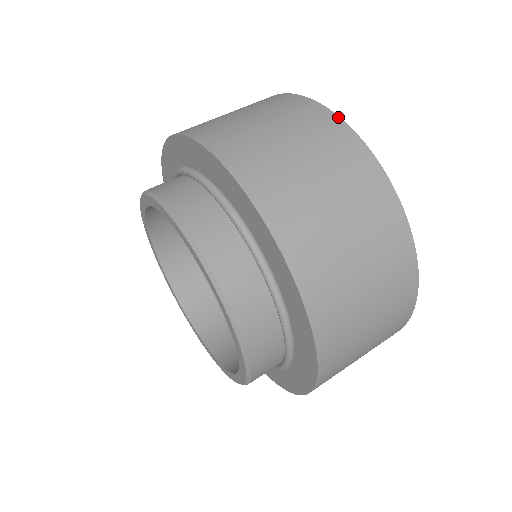
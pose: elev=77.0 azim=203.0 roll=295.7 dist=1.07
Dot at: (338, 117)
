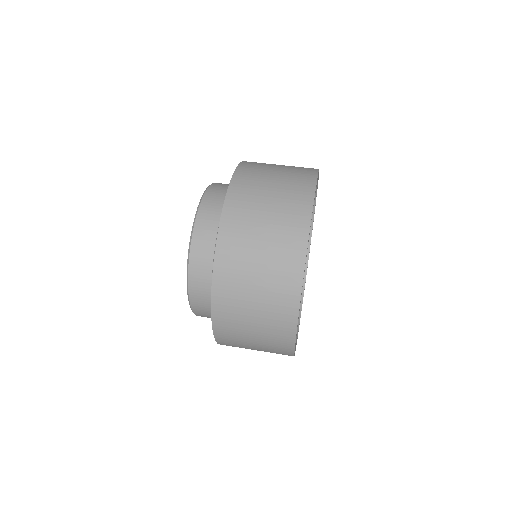
Dot at: (318, 170)
